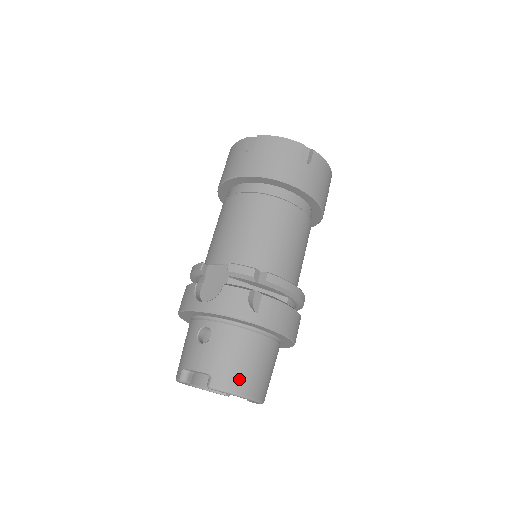
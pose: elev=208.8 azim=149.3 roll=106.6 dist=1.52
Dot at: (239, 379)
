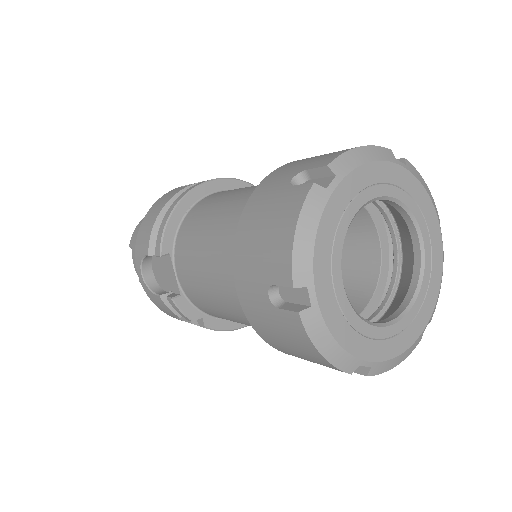
Dot at: occluded
